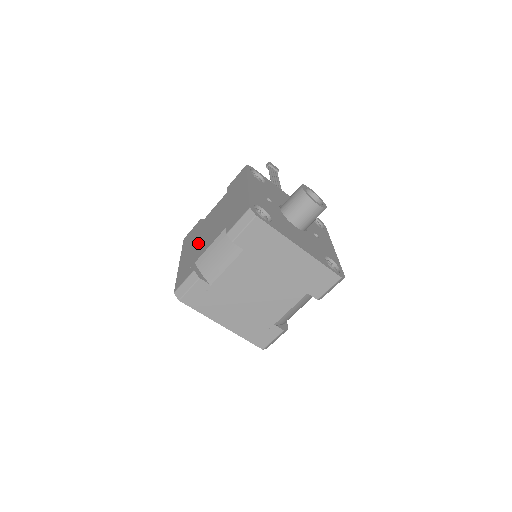
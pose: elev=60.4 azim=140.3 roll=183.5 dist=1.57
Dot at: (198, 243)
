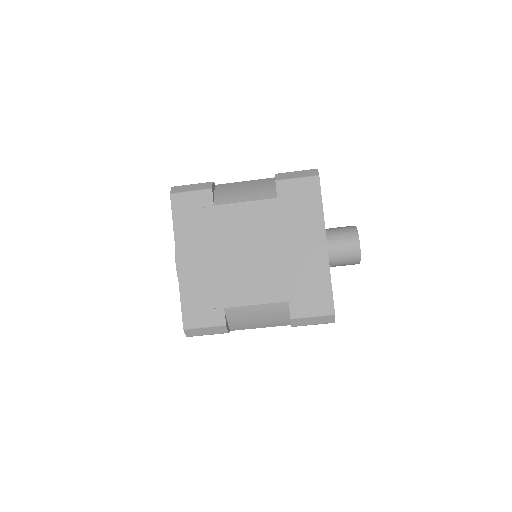
Dot at: occluded
